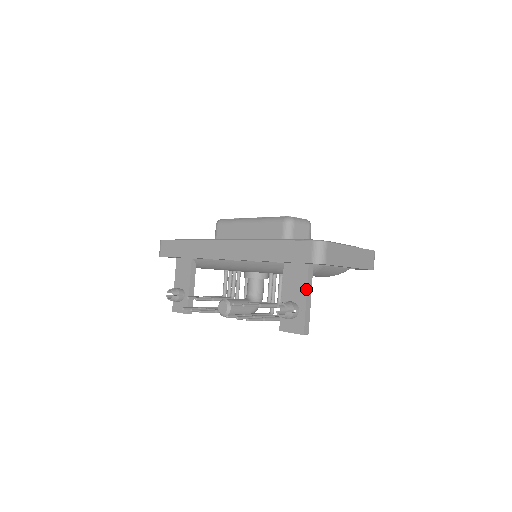
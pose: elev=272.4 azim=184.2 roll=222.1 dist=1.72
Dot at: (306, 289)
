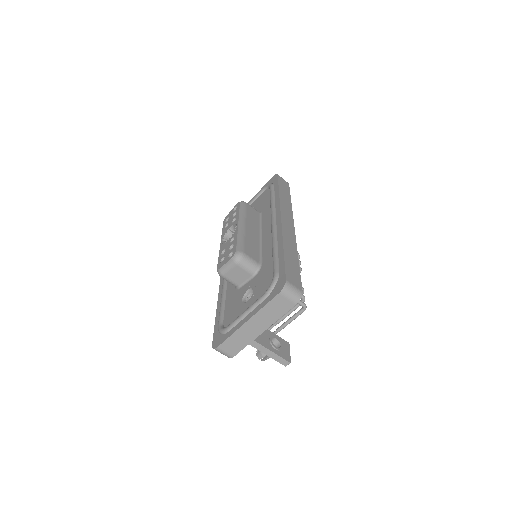
Dot at: occluded
